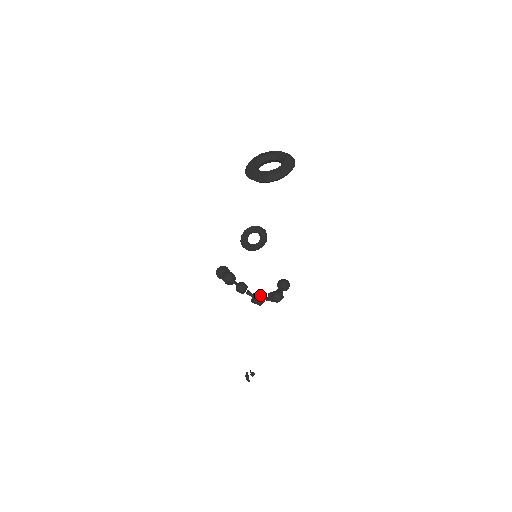
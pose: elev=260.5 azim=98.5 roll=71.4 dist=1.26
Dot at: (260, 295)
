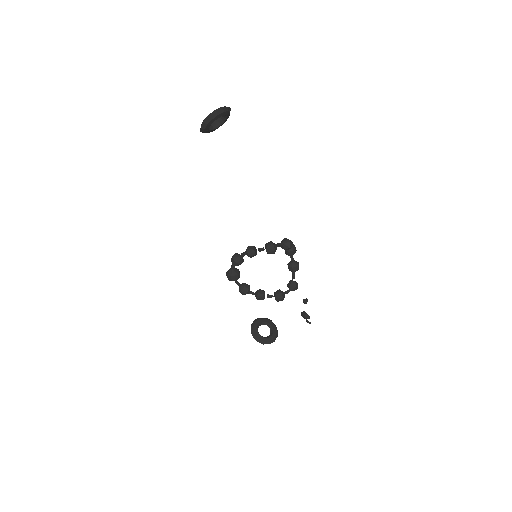
Dot at: (269, 242)
